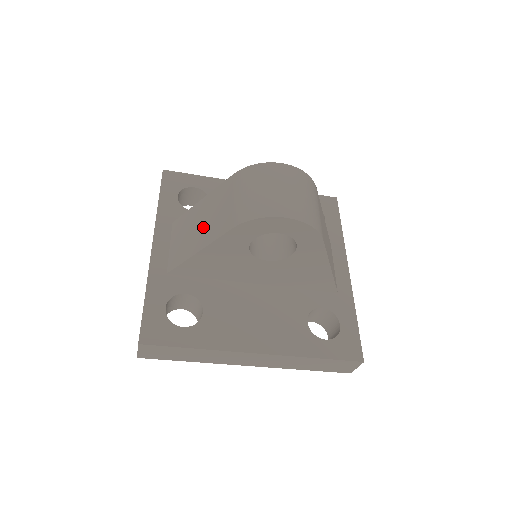
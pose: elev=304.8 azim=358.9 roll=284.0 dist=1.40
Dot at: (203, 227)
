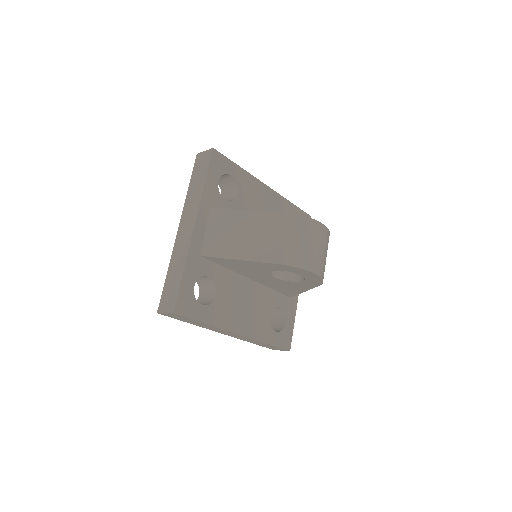
Dot at: (248, 240)
